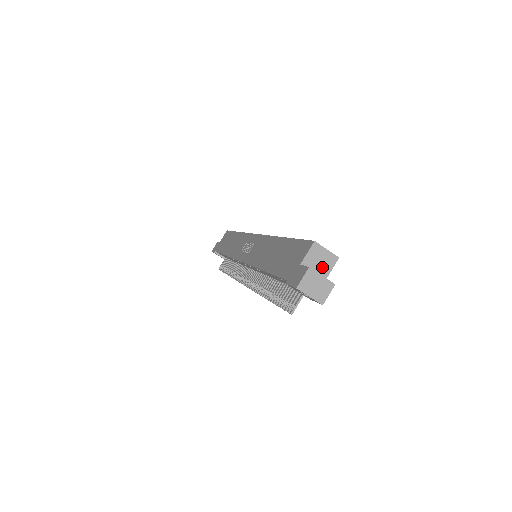
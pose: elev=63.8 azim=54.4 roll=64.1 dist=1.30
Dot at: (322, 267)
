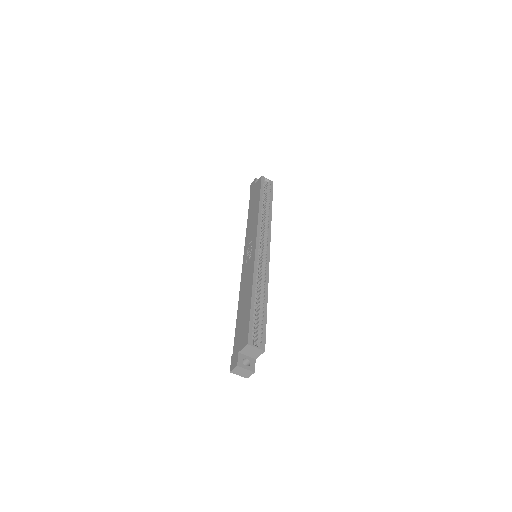
Dot at: (253, 354)
